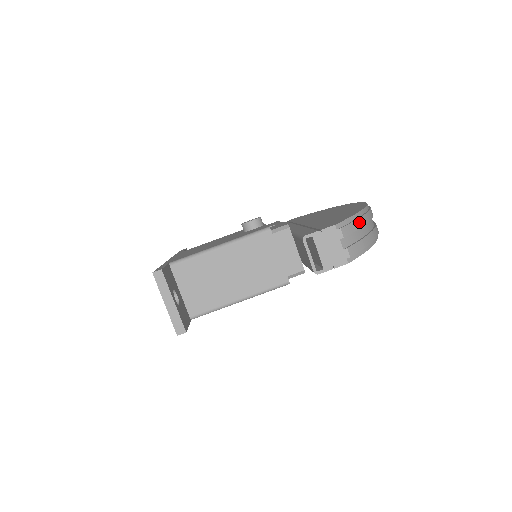
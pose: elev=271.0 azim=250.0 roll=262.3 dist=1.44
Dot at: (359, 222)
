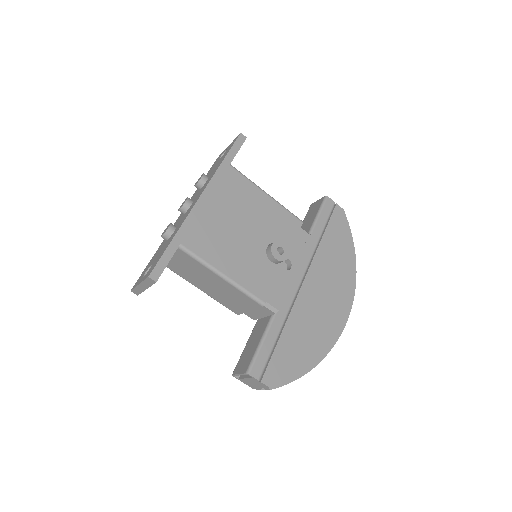
Dot at: occluded
